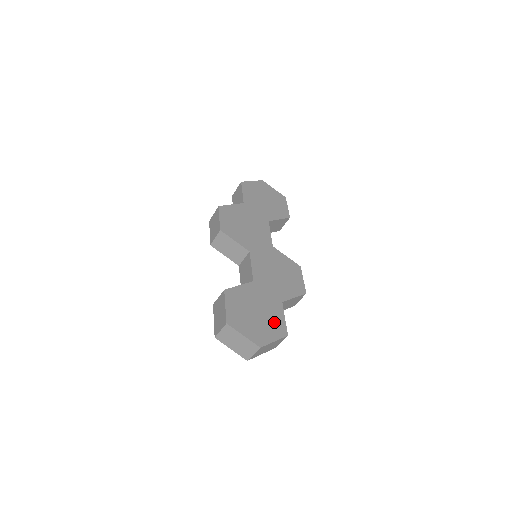
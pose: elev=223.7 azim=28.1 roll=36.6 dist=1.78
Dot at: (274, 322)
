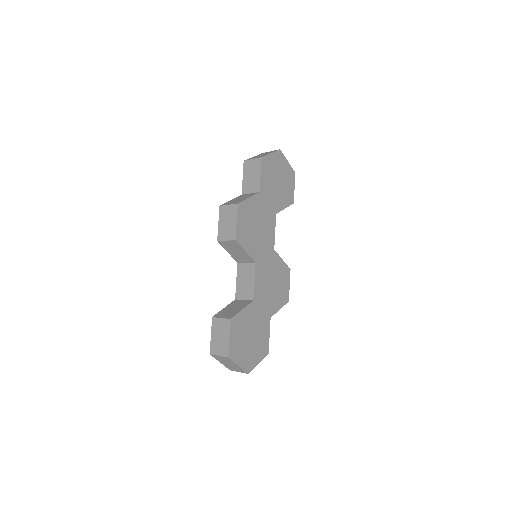
Dot at: (261, 343)
